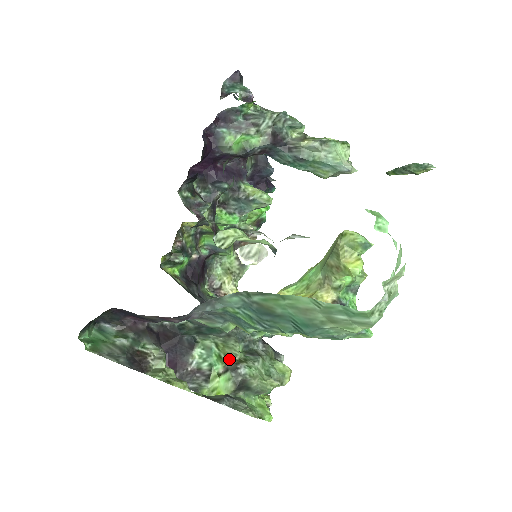
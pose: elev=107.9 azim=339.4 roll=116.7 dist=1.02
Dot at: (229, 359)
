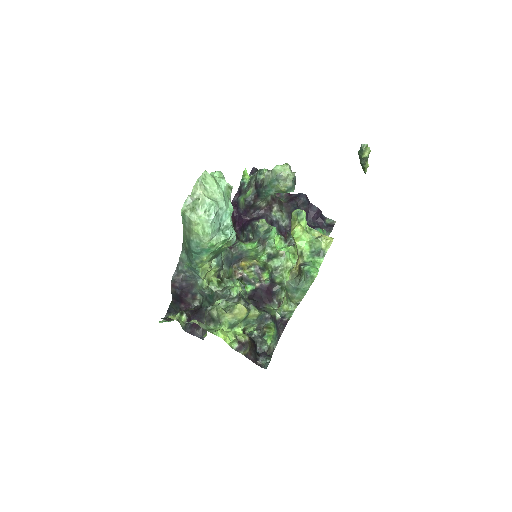
Dot at: occluded
